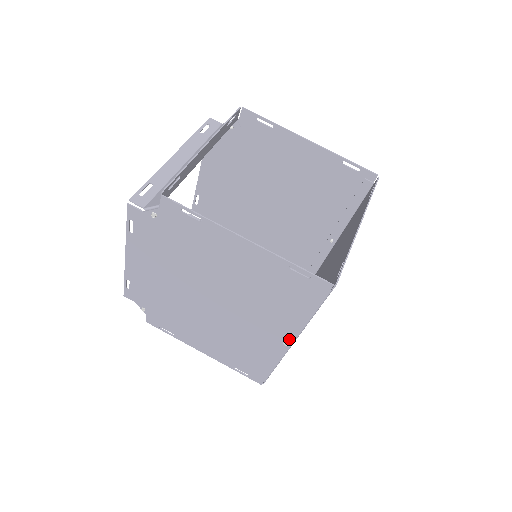
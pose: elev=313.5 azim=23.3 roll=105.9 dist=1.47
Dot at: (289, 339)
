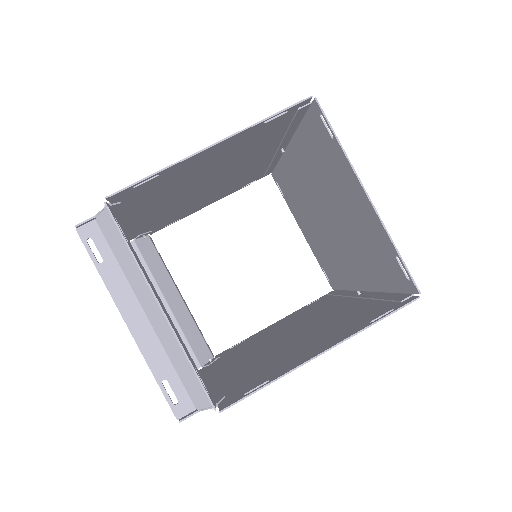
Dot at: occluded
